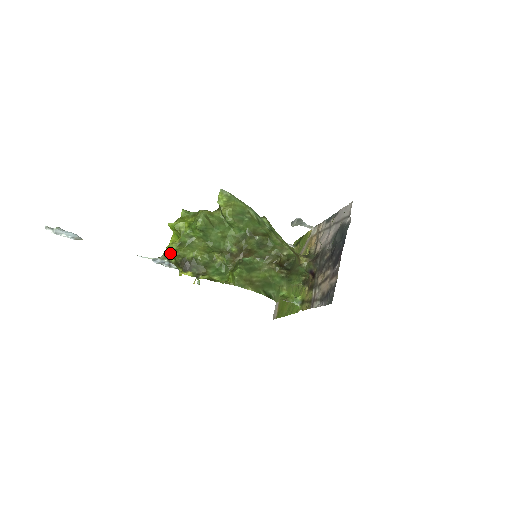
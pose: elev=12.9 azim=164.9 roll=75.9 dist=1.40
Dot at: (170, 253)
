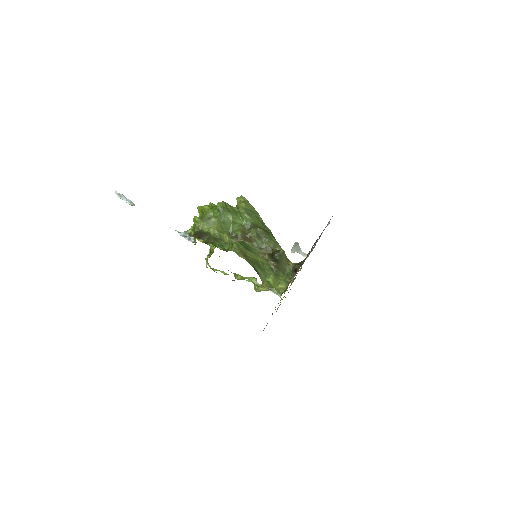
Dot at: (192, 229)
